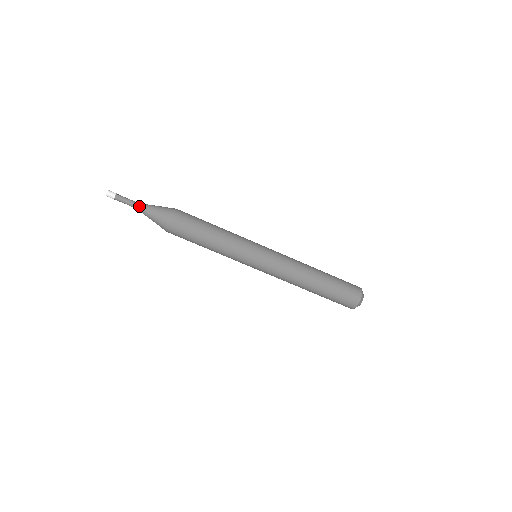
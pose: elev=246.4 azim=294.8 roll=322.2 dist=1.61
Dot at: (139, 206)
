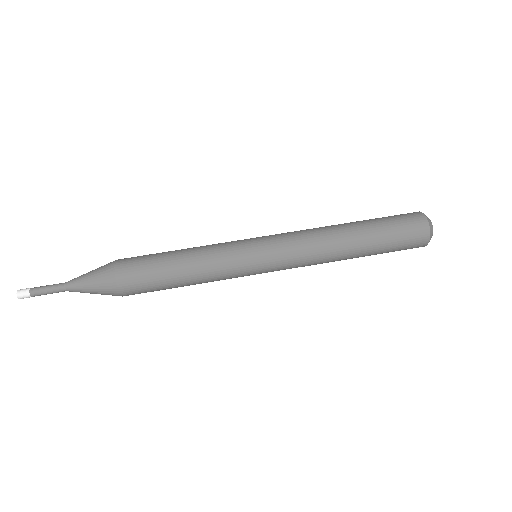
Dot at: (68, 281)
